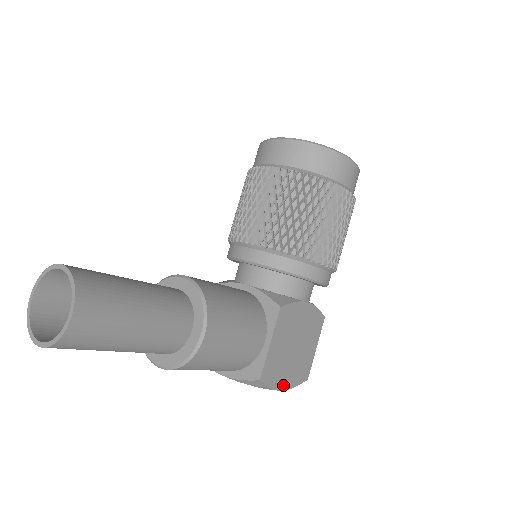
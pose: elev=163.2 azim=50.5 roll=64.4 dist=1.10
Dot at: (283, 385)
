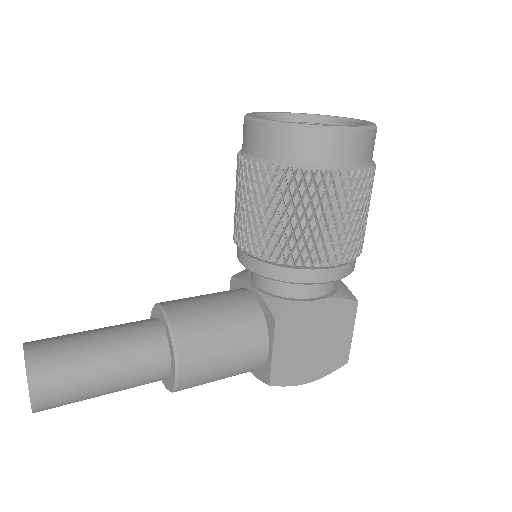
Dot at: (308, 378)
